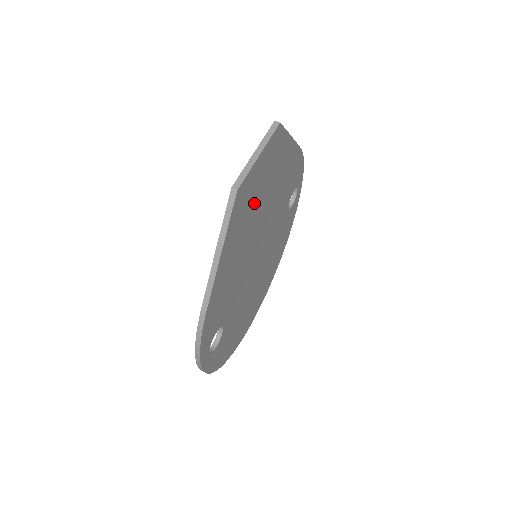
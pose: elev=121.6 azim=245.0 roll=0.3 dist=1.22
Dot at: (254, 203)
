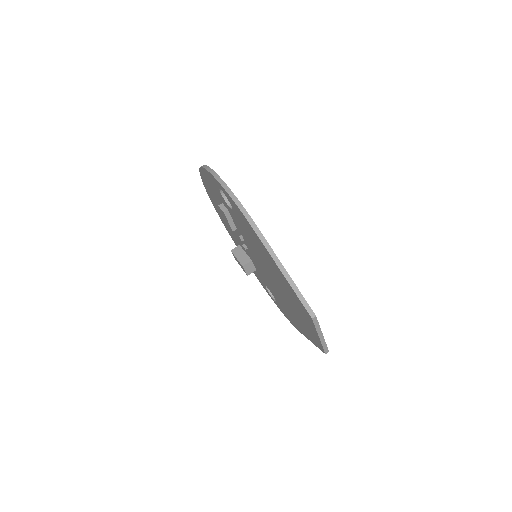
Dot at: occluded
